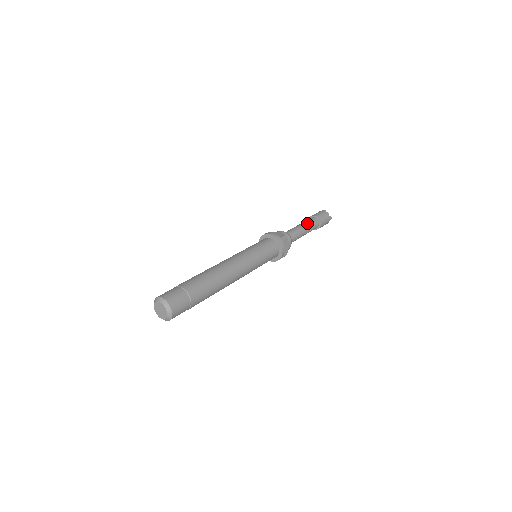
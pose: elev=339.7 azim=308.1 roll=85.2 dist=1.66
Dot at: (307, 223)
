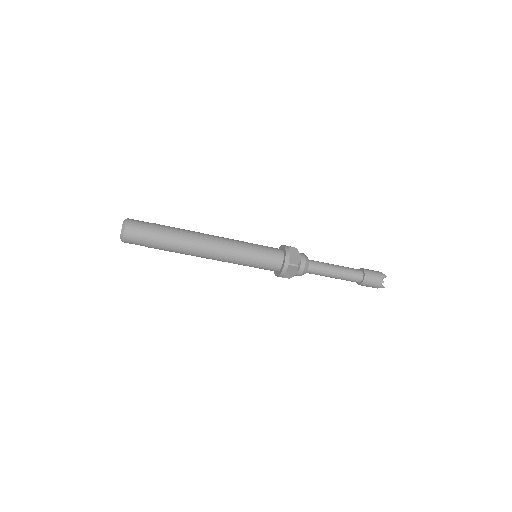
Dot at: (342, 266)
